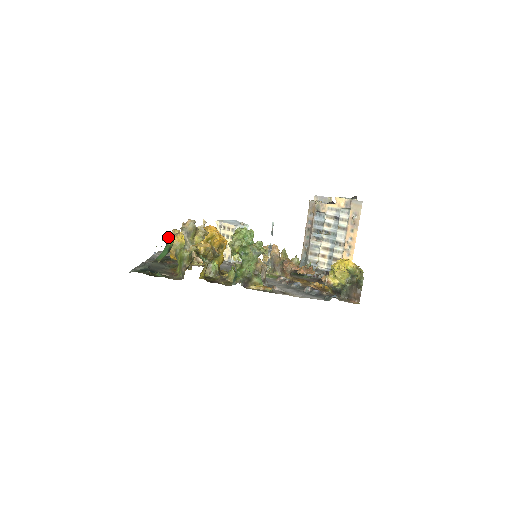
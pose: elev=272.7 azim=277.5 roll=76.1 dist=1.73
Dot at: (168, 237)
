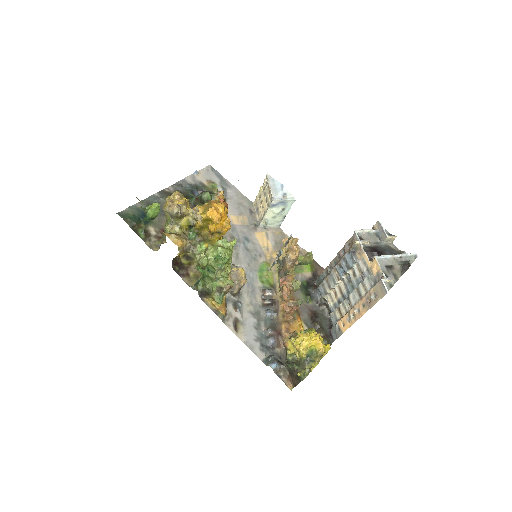
Dot at: (150, 210)
